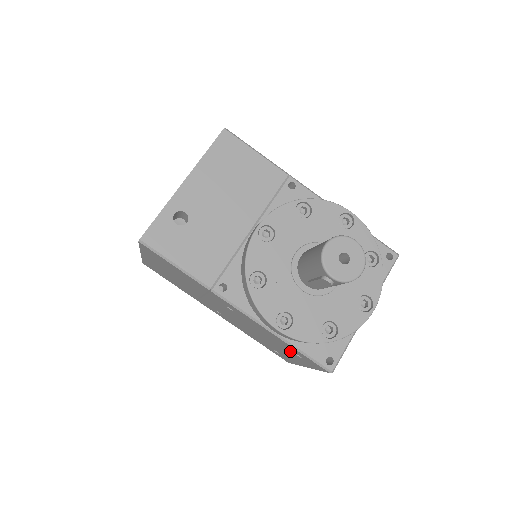
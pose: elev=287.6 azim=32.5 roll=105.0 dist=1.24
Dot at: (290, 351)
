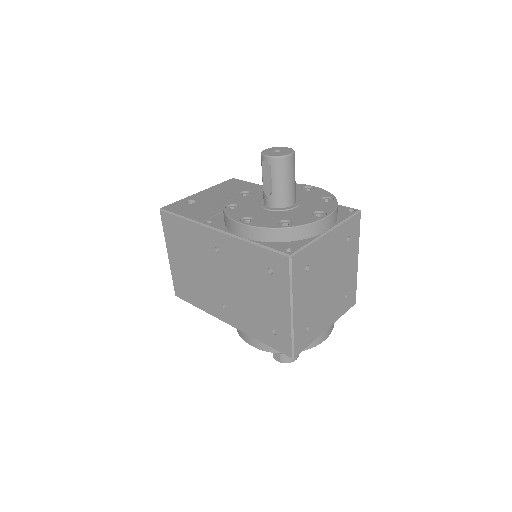
Dot at: (265, 274)
